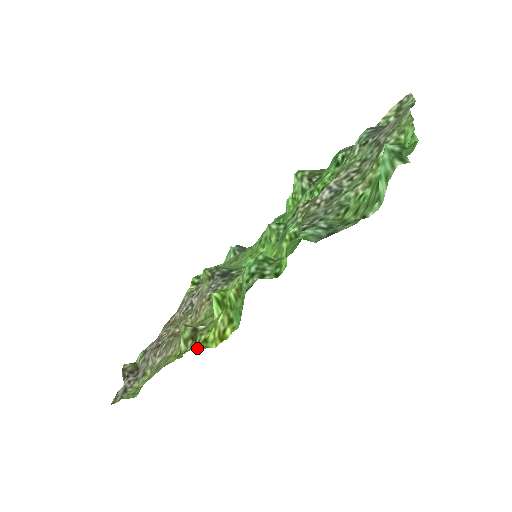
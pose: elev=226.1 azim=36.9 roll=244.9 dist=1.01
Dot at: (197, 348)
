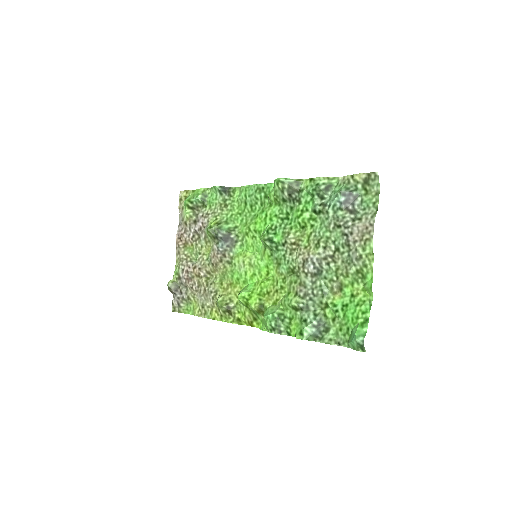
Dot at: occluded
